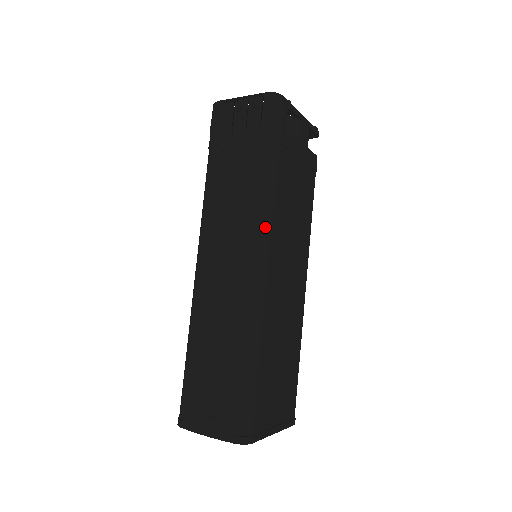
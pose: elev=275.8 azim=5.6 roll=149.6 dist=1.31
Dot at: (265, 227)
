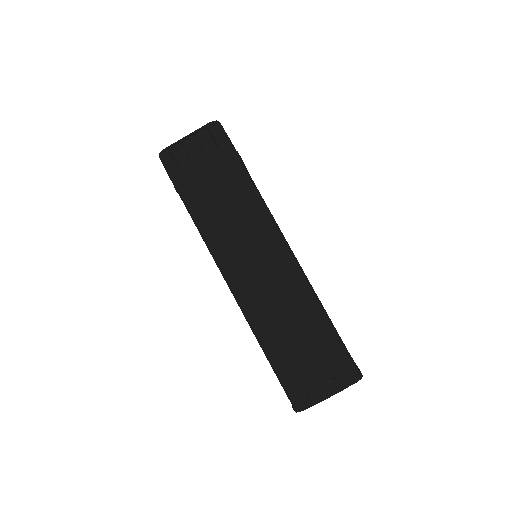
Dot at: (272, 220)
